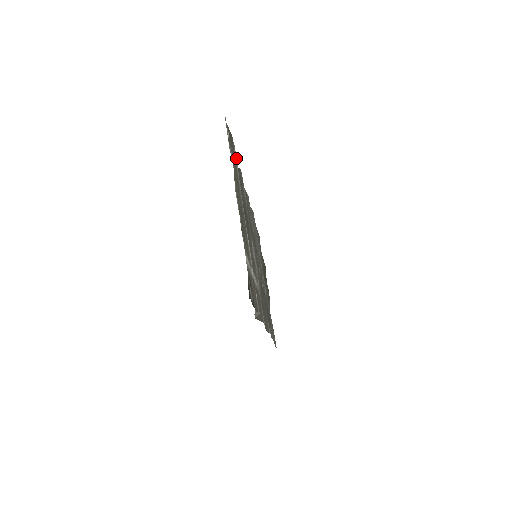
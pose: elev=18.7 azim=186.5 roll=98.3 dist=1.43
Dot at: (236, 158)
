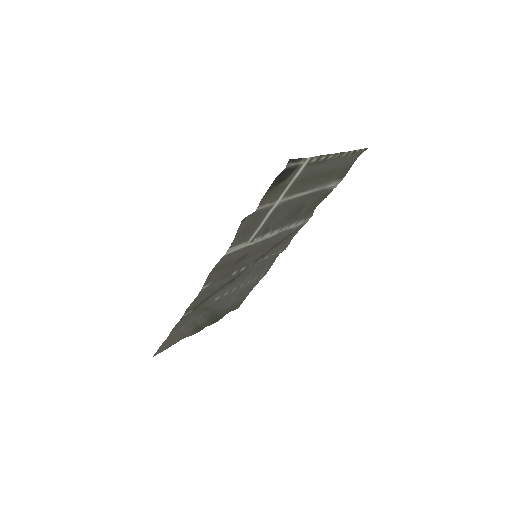
Dot at: (332, 185)
